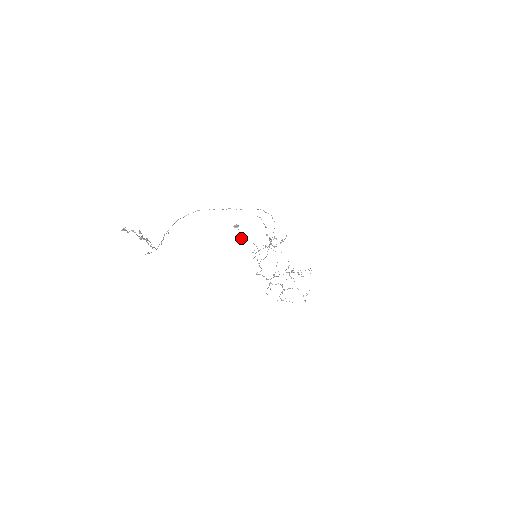
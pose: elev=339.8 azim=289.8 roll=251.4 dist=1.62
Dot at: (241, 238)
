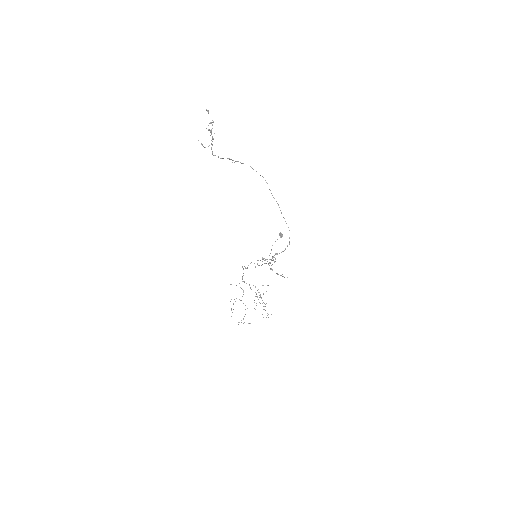
Dot at: occluded
